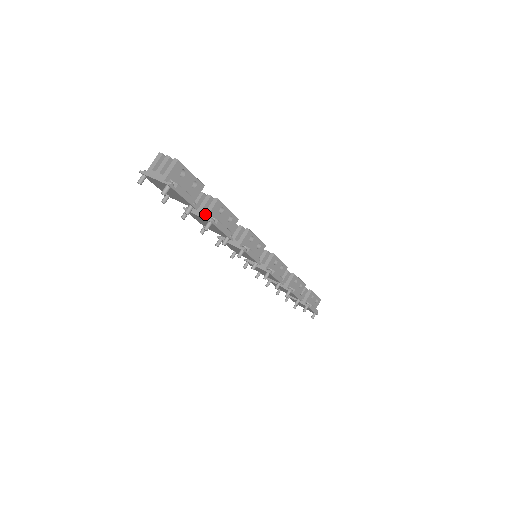
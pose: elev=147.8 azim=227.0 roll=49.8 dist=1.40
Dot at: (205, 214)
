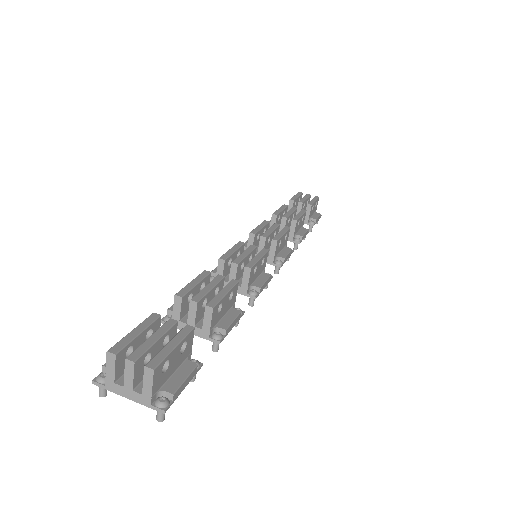
Dot at: (204, 333)
